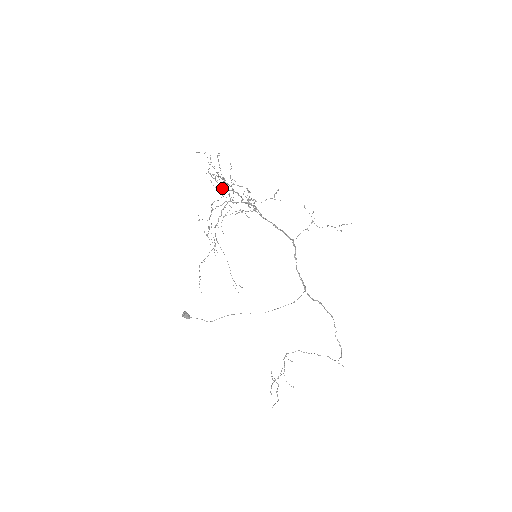
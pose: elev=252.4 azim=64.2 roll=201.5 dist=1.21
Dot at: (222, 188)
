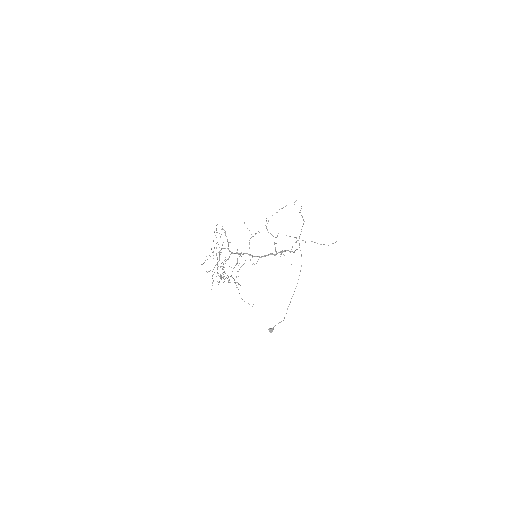
Dot at: occluded
